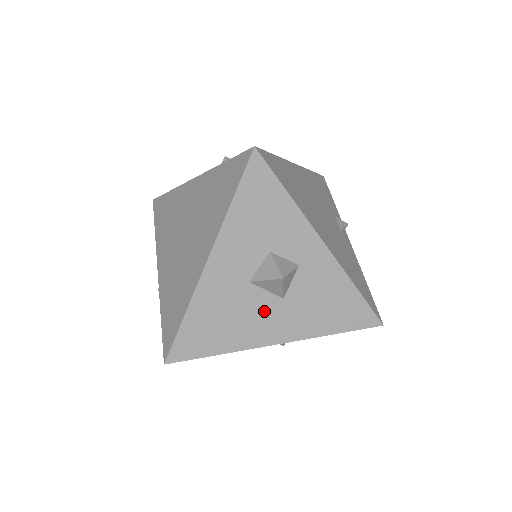
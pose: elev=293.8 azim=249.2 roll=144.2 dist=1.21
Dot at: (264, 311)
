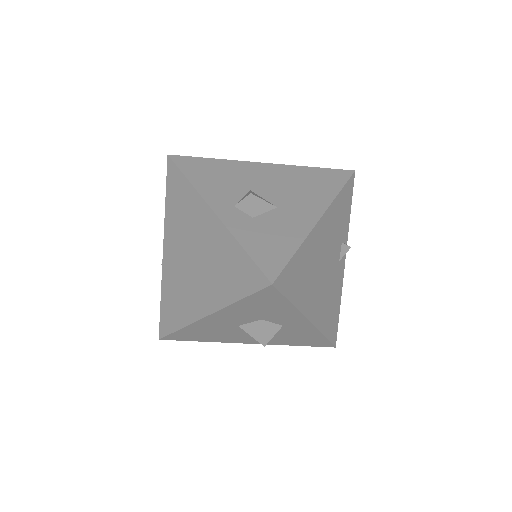
Dot at: (245, 335)
